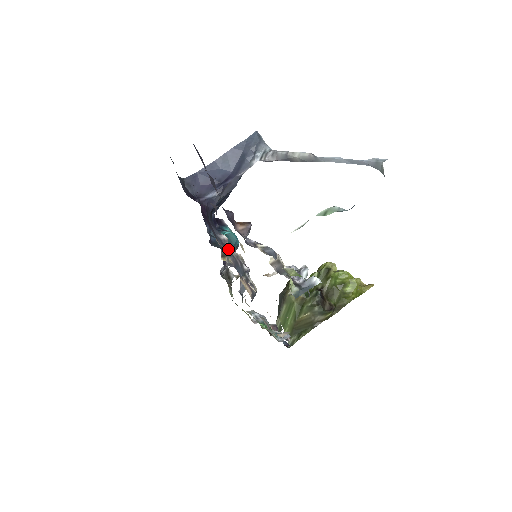
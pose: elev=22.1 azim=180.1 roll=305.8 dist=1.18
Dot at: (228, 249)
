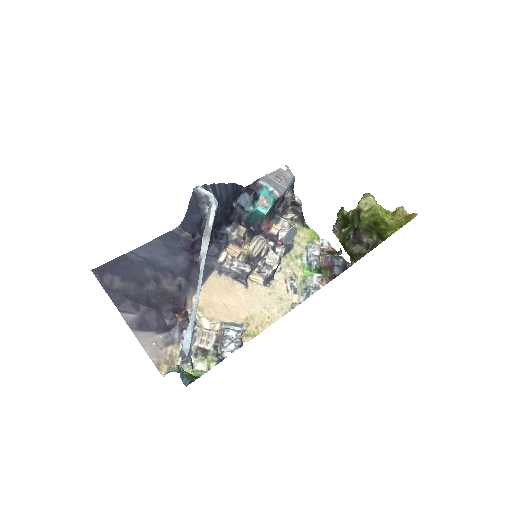
Dot at: (226, 269)
